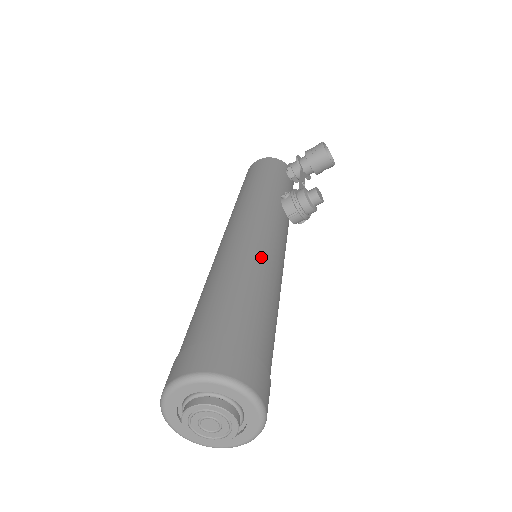
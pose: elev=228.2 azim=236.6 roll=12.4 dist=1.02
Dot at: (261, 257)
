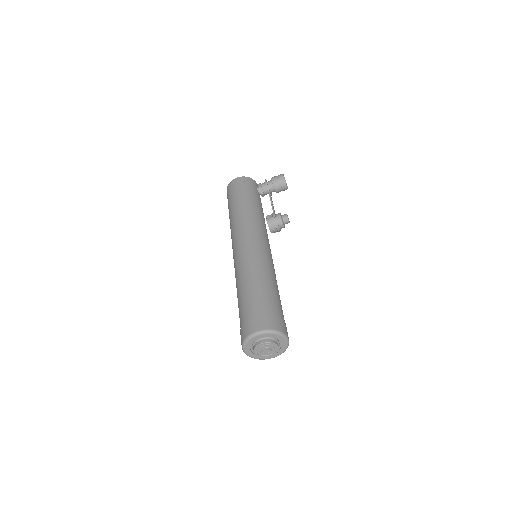
Dot at: (268, 263)
